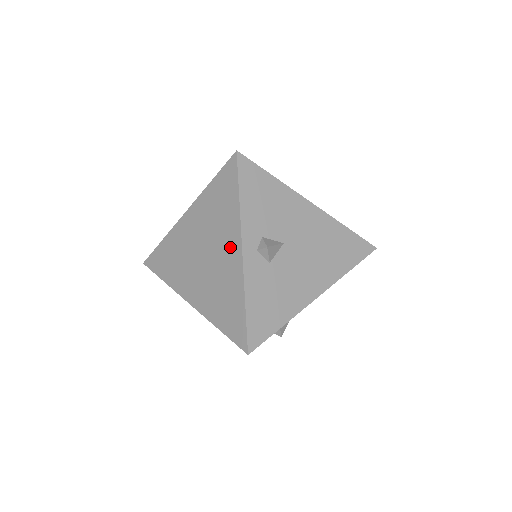
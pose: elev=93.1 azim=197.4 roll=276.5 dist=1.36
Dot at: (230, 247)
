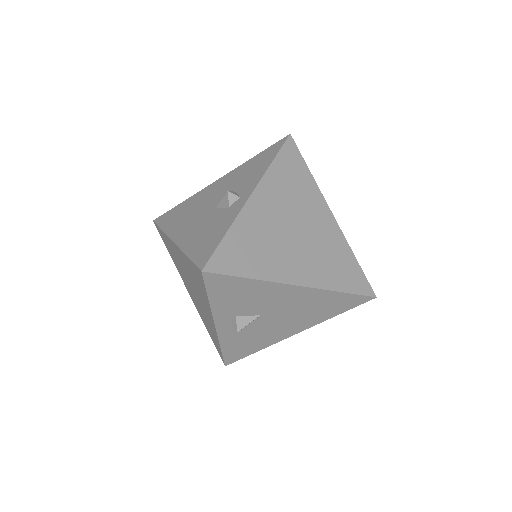
Dot at: (207, 313)
